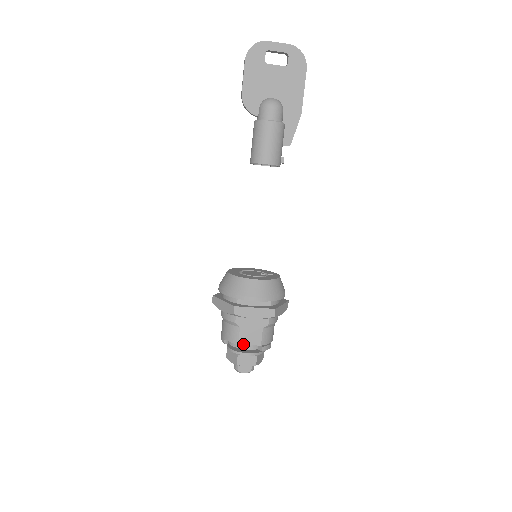
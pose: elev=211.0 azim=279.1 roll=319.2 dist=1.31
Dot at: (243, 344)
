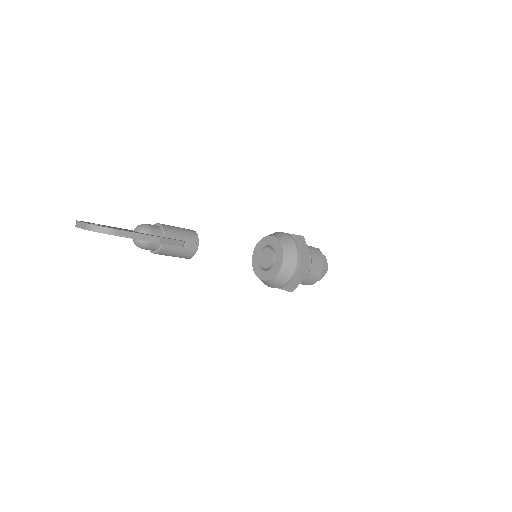
Dot at: occluded
